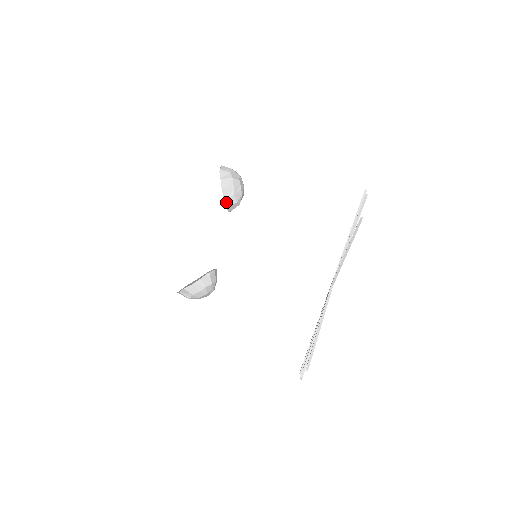
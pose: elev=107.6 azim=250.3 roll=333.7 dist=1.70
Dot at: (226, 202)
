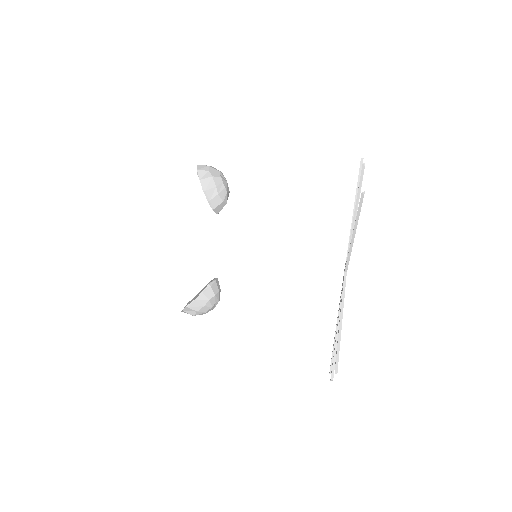
Dot at: (211, 204)
